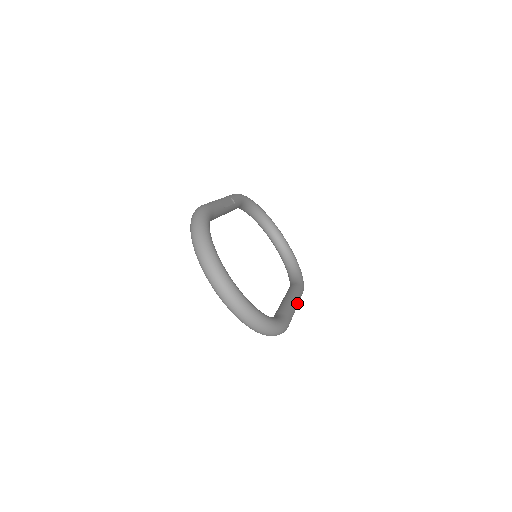
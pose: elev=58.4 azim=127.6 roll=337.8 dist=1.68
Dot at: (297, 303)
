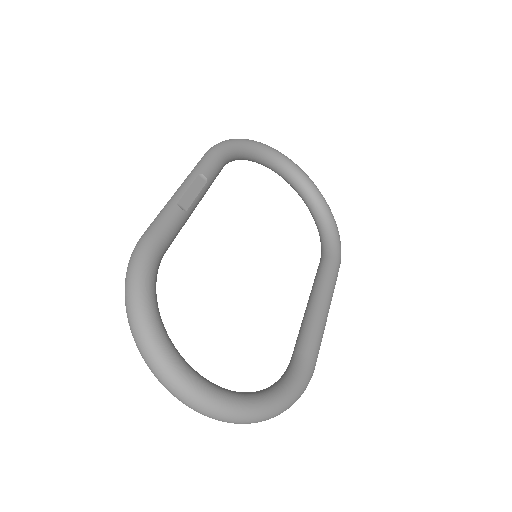
Dot at: (329, 305)
